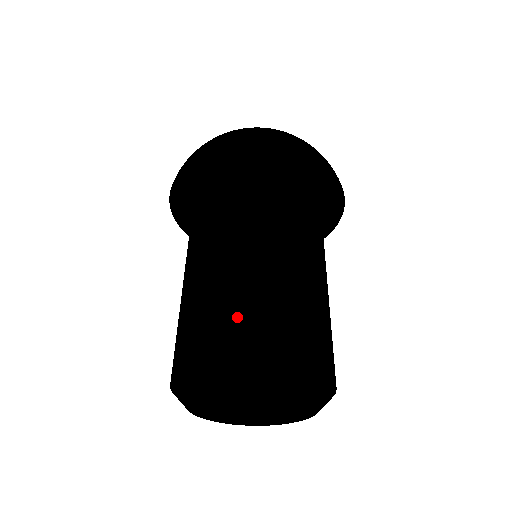
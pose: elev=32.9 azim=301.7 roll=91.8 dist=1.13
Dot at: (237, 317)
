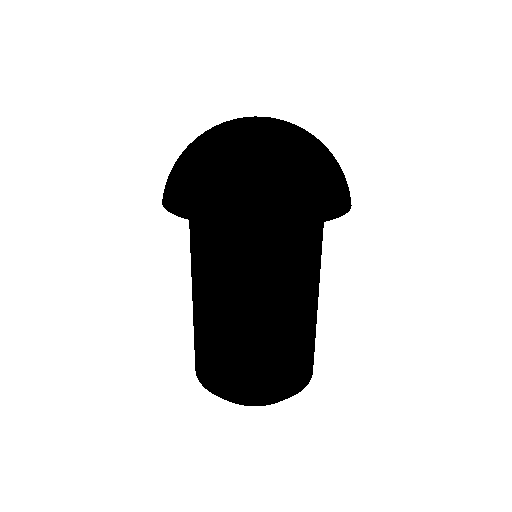
Dot at: (281, 373)
